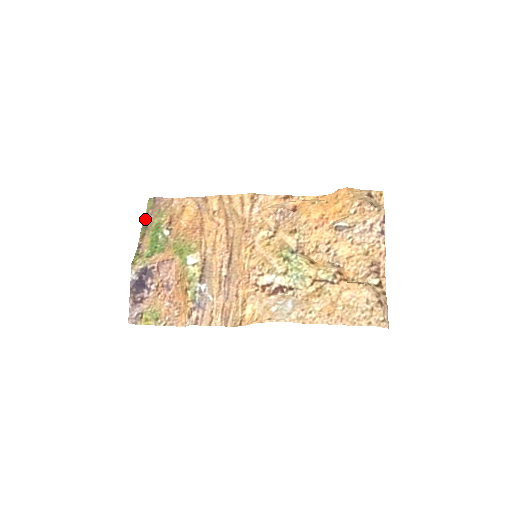
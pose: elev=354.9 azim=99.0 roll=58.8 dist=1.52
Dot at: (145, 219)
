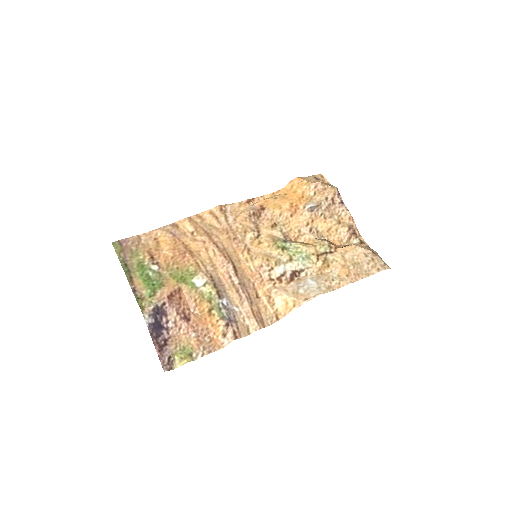
Dot at: (122, 263)
